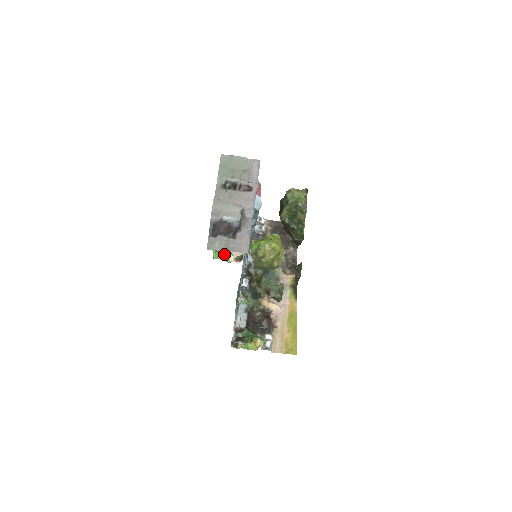
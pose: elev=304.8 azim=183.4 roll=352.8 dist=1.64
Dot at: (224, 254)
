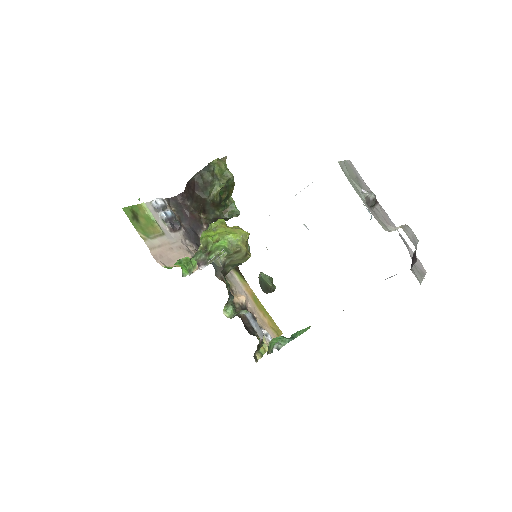
Dot at: (190, 265)
